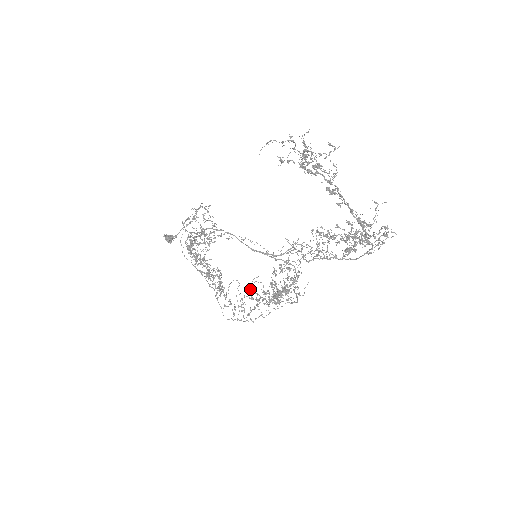
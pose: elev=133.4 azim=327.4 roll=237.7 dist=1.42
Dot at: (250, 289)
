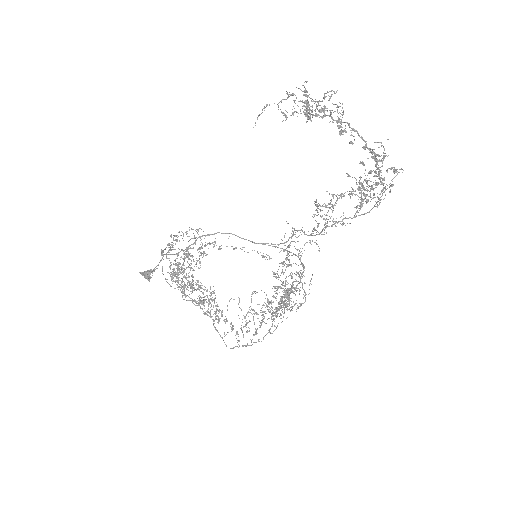
Dot at: (249, 307)
